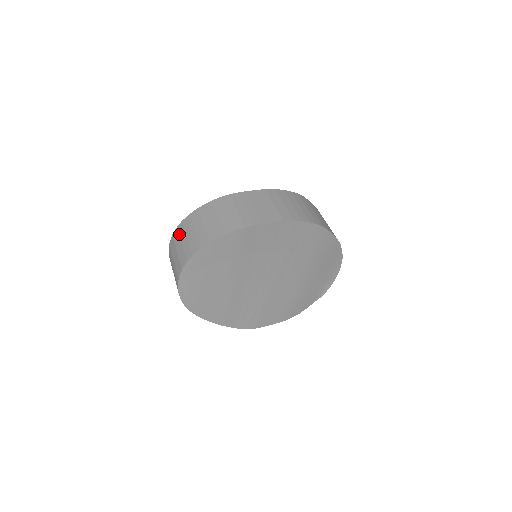
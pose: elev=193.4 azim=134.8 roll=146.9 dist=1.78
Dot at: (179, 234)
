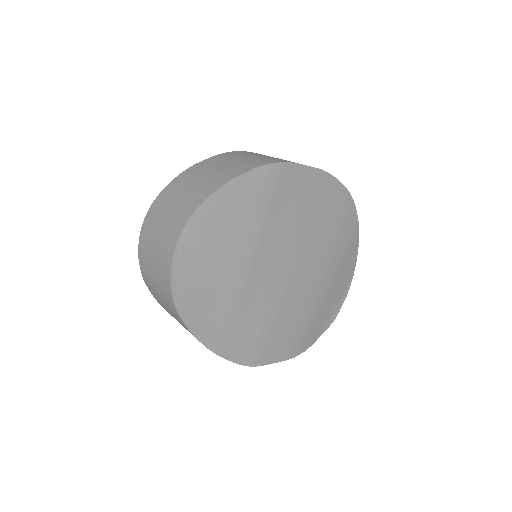
Dot at: (169, 194)
